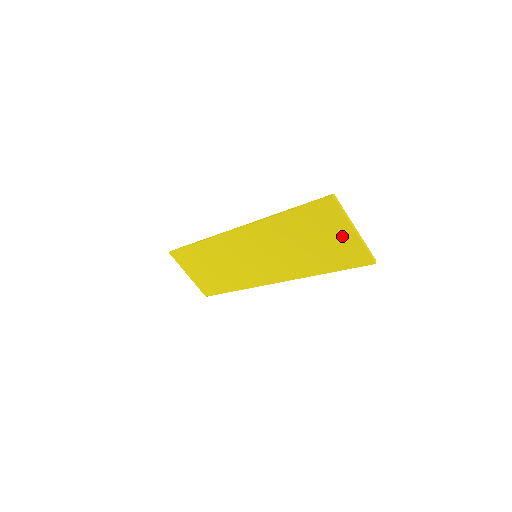
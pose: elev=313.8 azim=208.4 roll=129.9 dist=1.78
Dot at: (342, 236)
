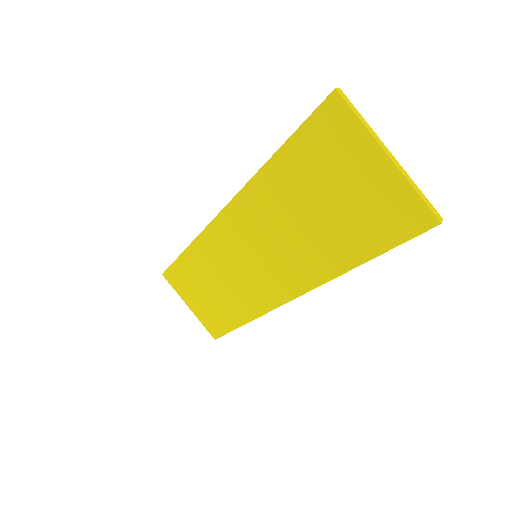
Dot at: (369, 176)
